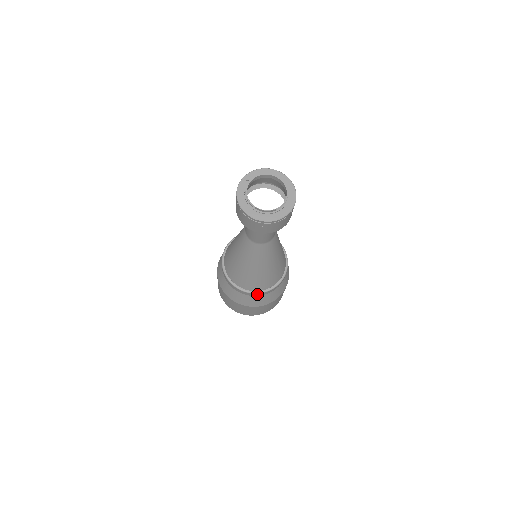
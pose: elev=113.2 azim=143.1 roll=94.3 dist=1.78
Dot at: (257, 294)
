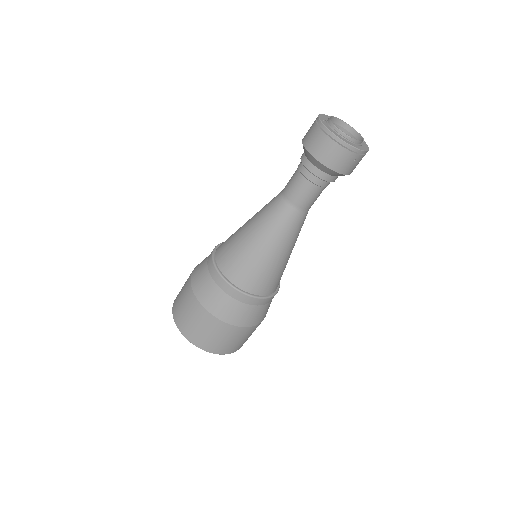
Dot at: (268, 299)
